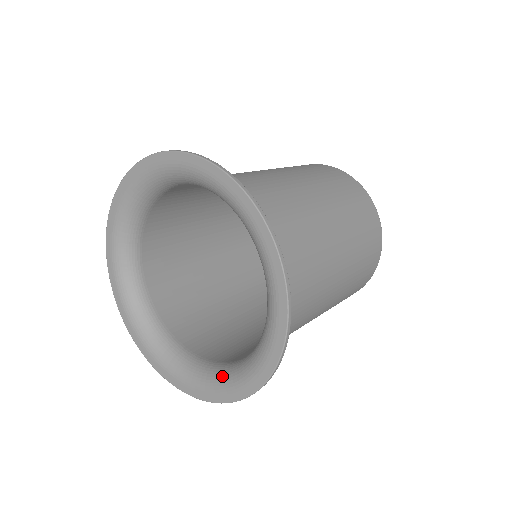
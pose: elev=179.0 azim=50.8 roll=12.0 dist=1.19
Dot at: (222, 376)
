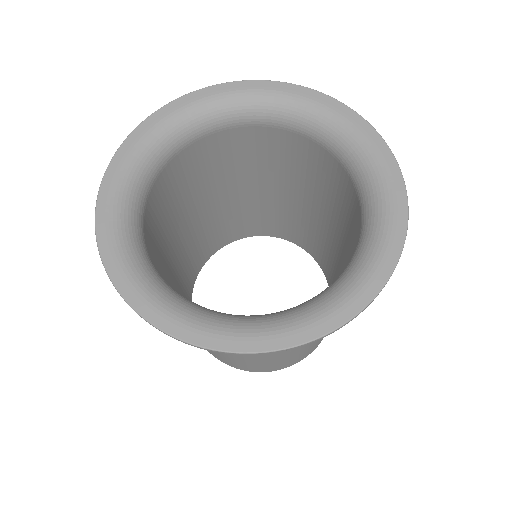
Dot at: (286, 314)
